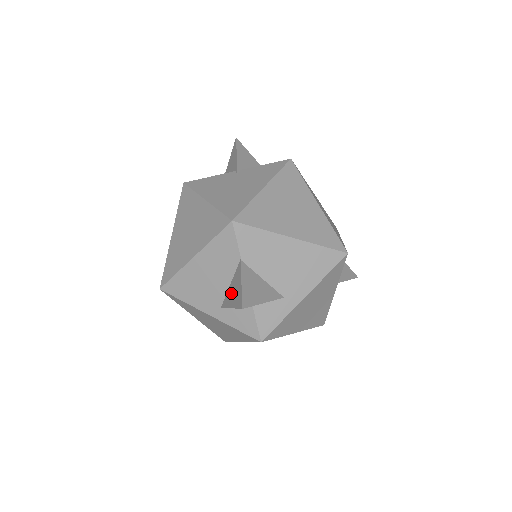
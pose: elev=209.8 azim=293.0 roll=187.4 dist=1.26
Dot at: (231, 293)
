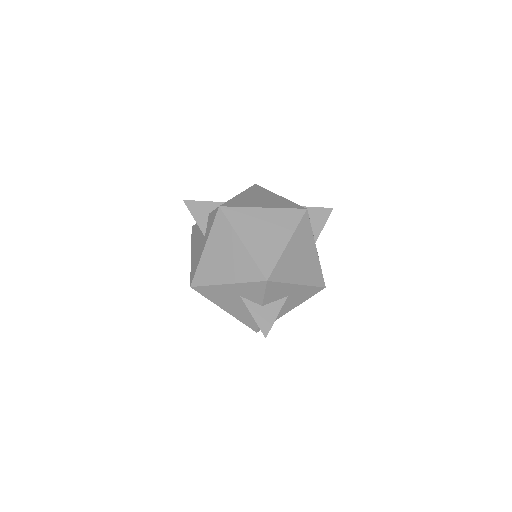
Dot at: occluded
